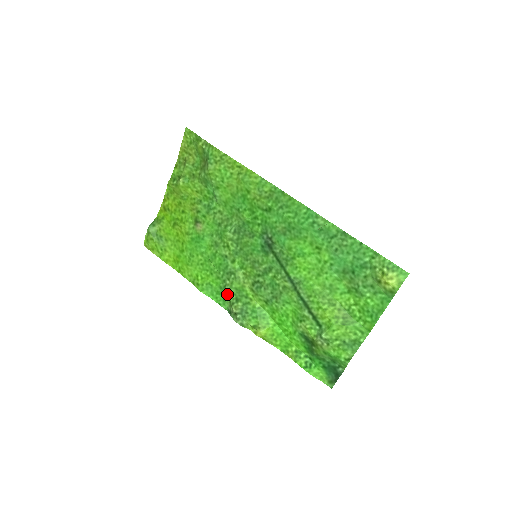
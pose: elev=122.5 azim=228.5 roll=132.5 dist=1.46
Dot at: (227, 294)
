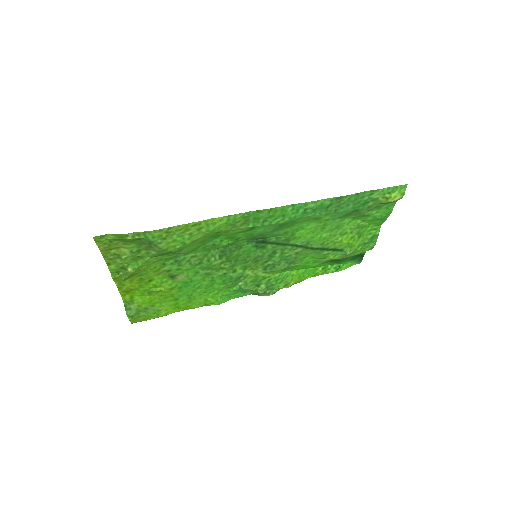
Dot at: (246, 290)
